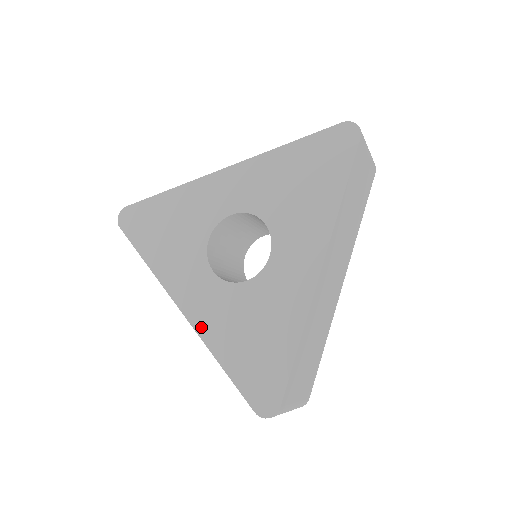
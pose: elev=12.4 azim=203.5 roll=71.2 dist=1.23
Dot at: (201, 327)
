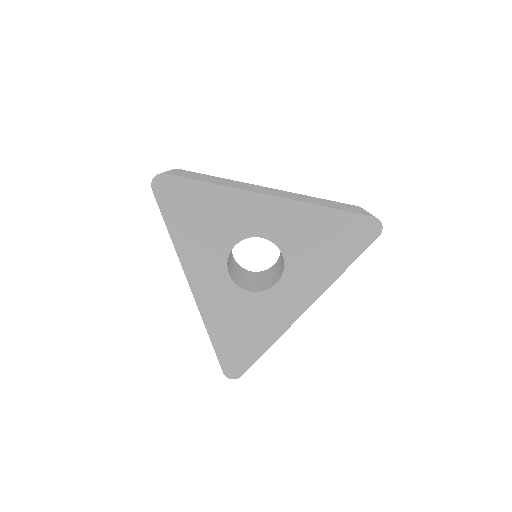
Dot at: (204, 307)
